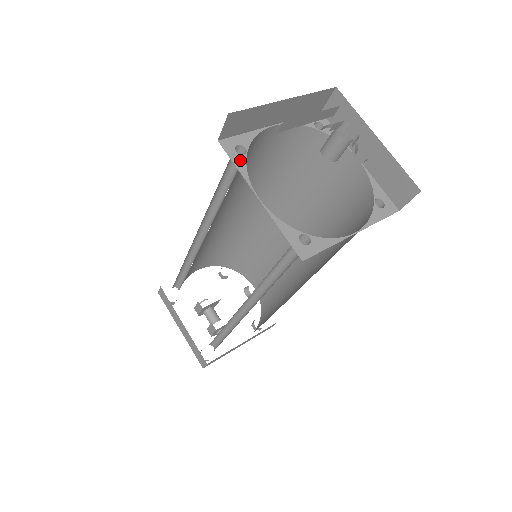
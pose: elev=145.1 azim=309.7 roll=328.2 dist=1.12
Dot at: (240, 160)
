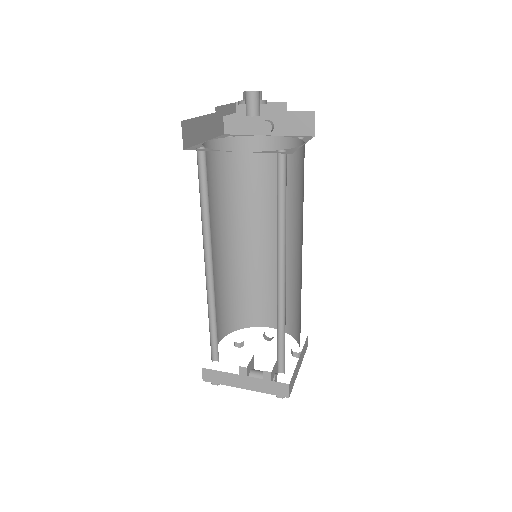
Dot at: (206, 149)
